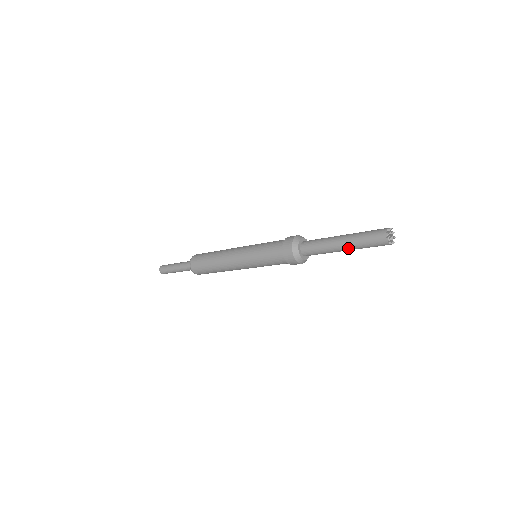
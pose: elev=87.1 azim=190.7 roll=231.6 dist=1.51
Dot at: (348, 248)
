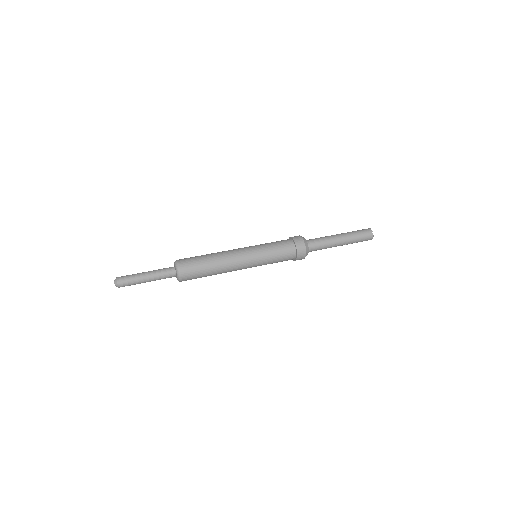
Dot at: (345, 239)
